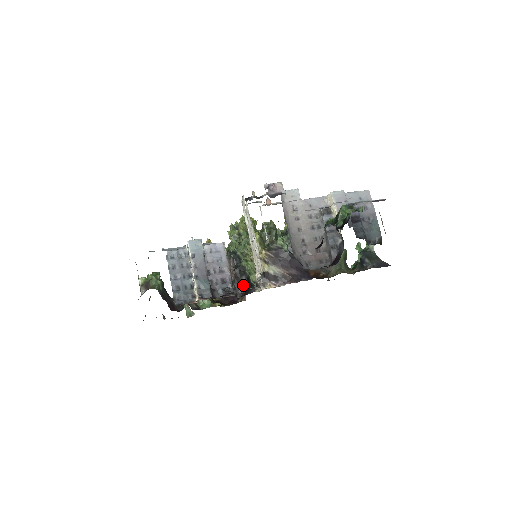
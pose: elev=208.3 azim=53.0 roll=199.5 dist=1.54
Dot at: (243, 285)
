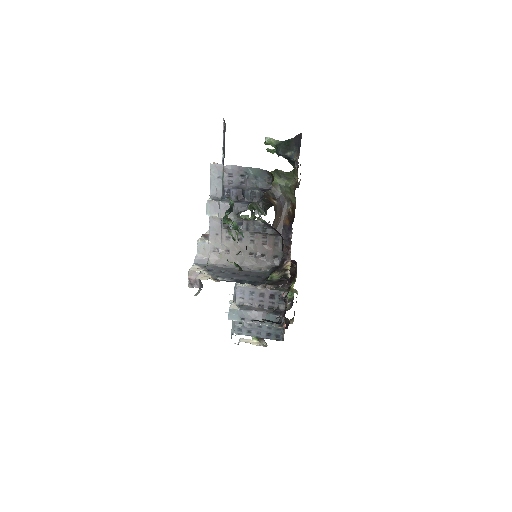
Dot at: (281, 280)
